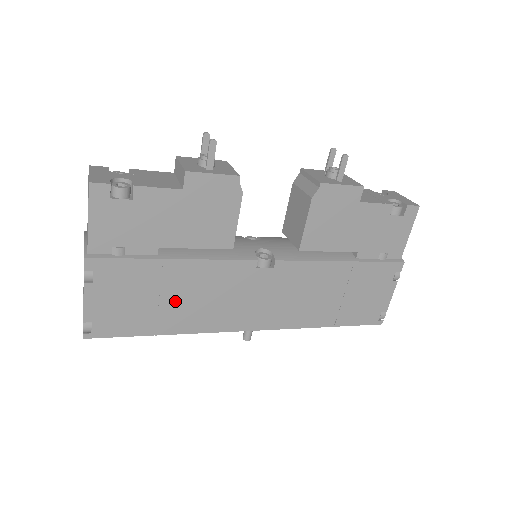
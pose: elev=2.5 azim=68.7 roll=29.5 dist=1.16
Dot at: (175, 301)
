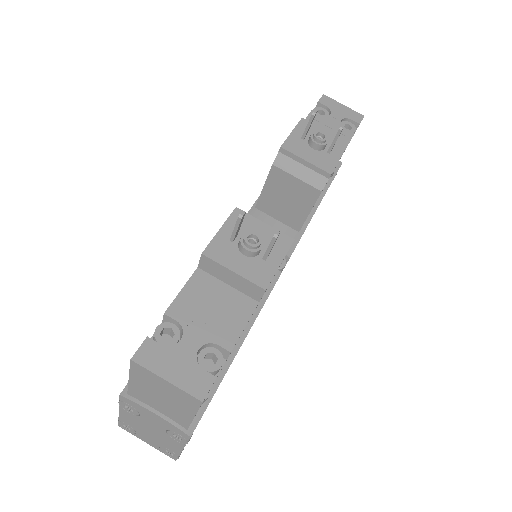
Dot at: occluded
